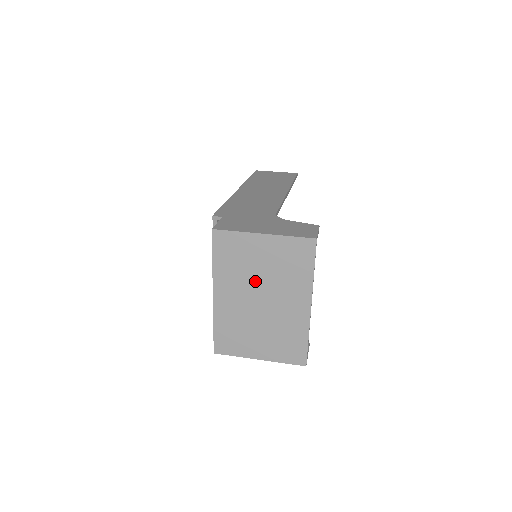
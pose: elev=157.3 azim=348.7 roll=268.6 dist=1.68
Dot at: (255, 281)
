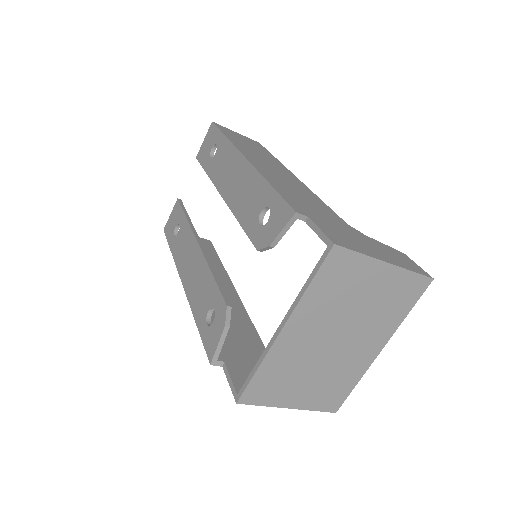
Dot at: (343, 318)
